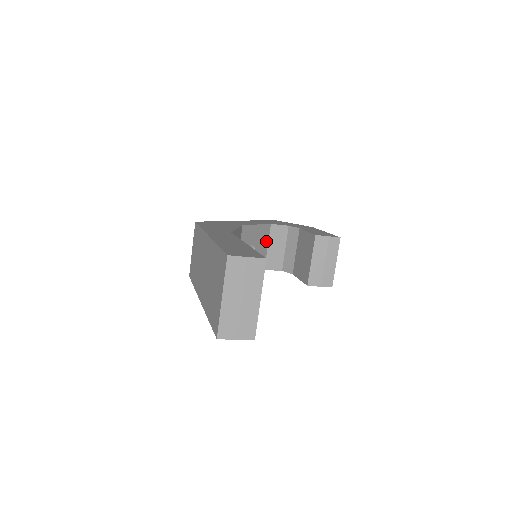
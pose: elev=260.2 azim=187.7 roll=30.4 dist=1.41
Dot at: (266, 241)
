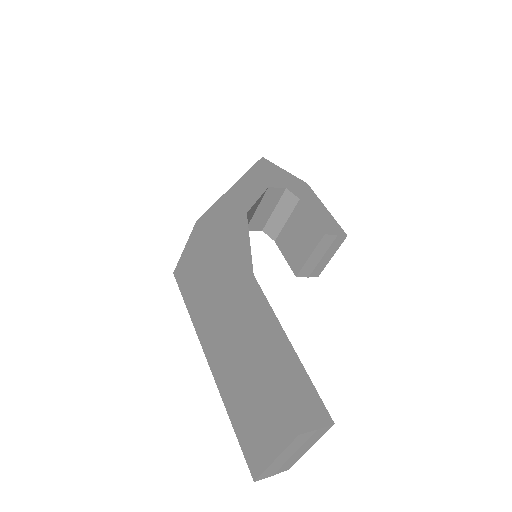
Dot at: (257, 206)
